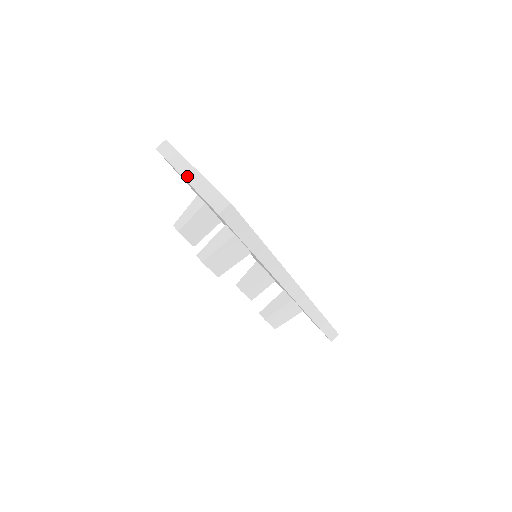
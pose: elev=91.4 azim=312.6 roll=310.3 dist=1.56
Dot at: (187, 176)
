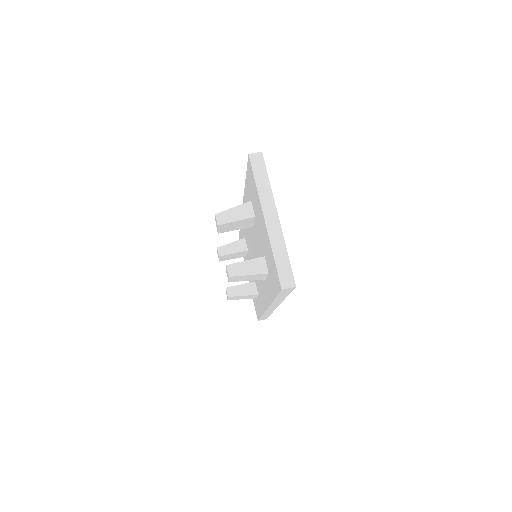
Dot at: (269, 221)
